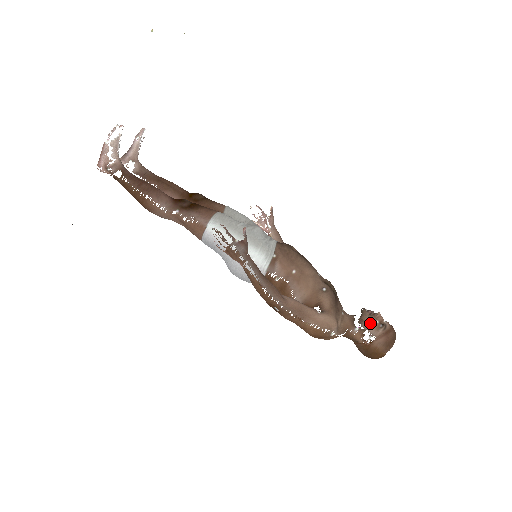
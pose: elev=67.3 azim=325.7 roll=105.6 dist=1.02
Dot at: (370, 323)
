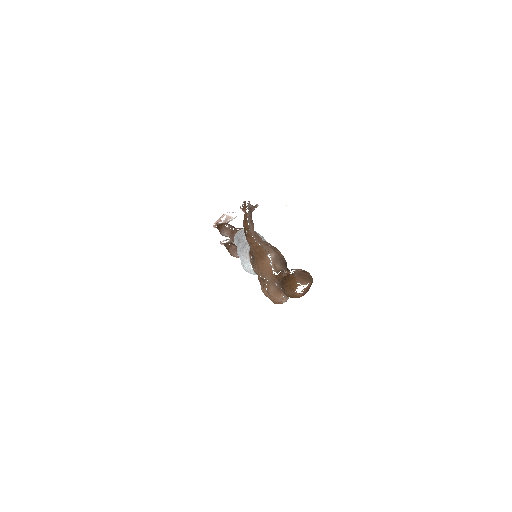
Dot at: (298, 269)
